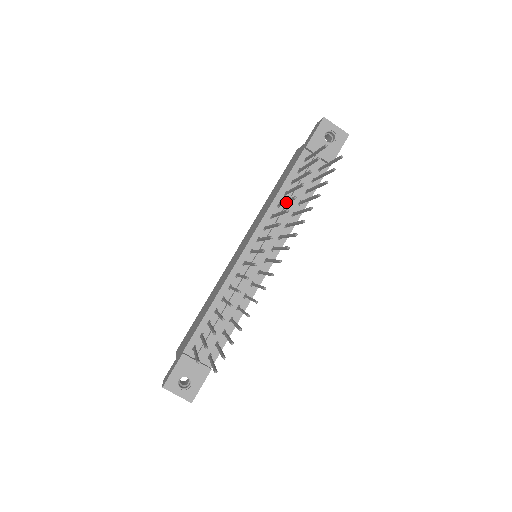
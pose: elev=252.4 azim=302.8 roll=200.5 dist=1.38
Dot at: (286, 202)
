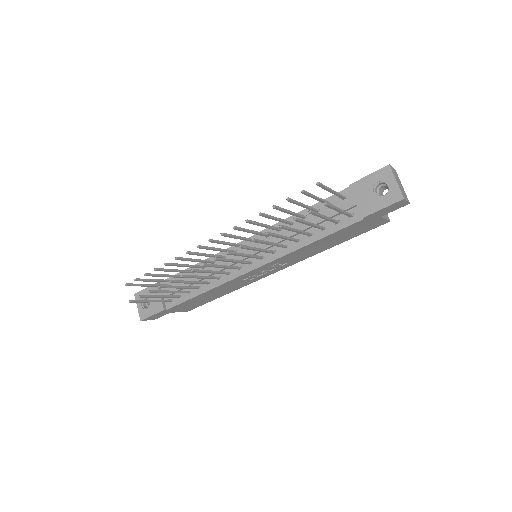
Dot at: (275, 219)
